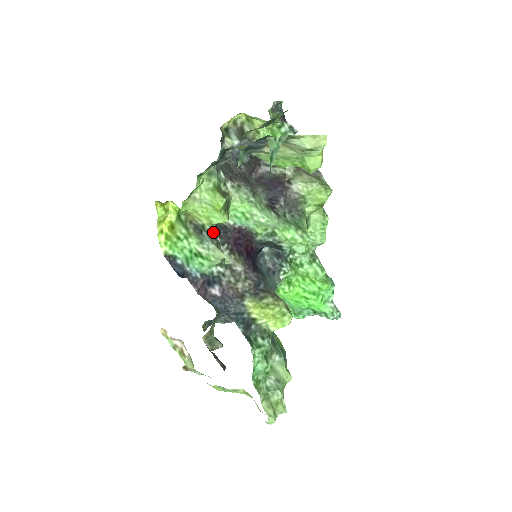
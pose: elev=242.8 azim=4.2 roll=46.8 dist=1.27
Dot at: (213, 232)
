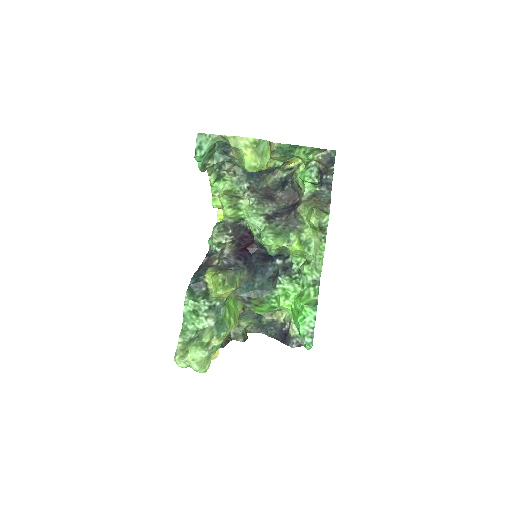
Dot at: (228, 225)
